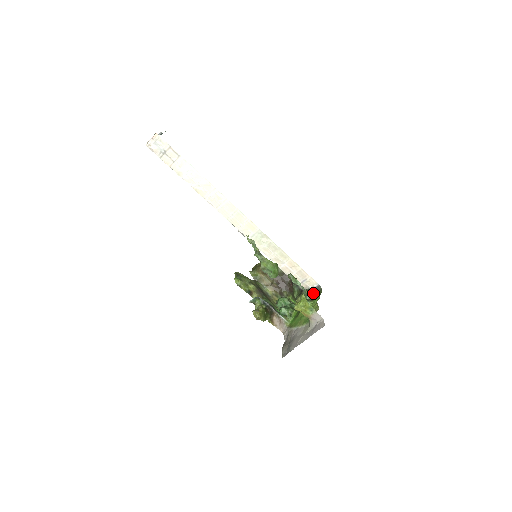
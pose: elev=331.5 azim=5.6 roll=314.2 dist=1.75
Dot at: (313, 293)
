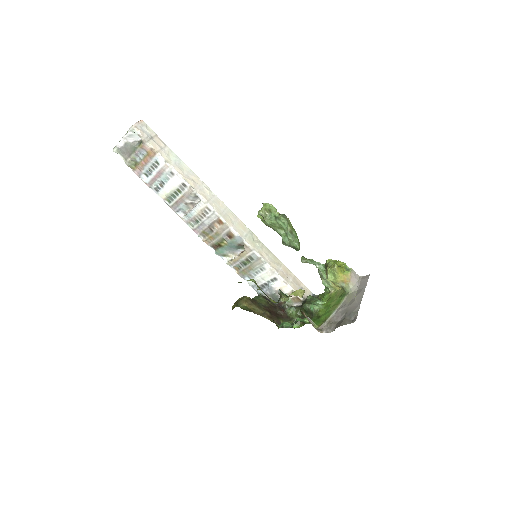
Dot at: occluded
